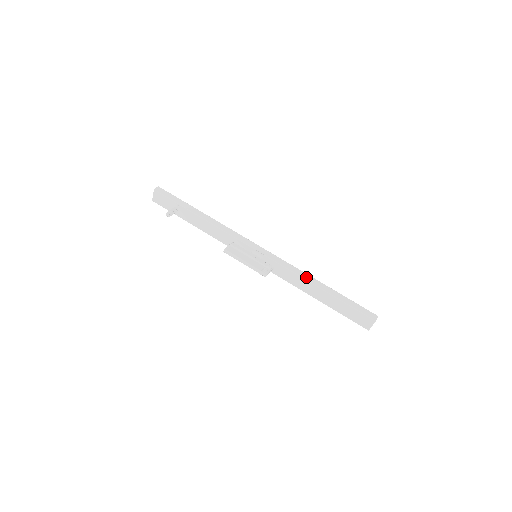
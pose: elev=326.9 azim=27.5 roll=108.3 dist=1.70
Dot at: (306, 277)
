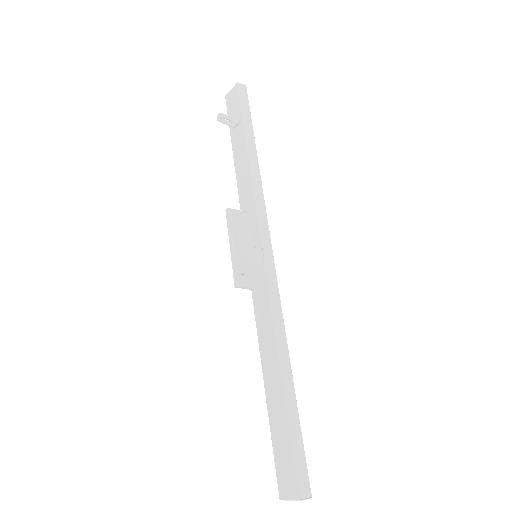
Dot at: (281, 342)
